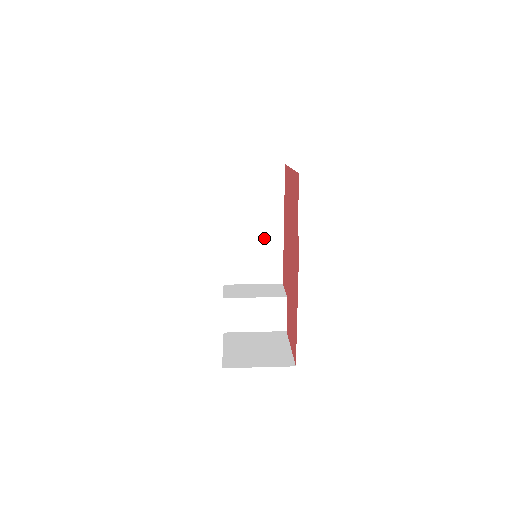
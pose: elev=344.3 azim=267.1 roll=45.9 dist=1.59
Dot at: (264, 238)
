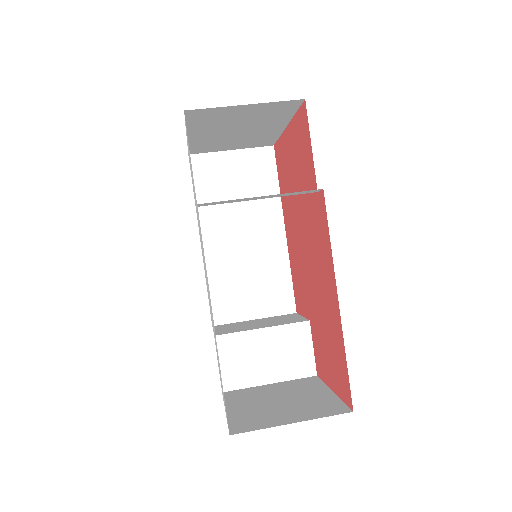
Dot at: (260, 250)
